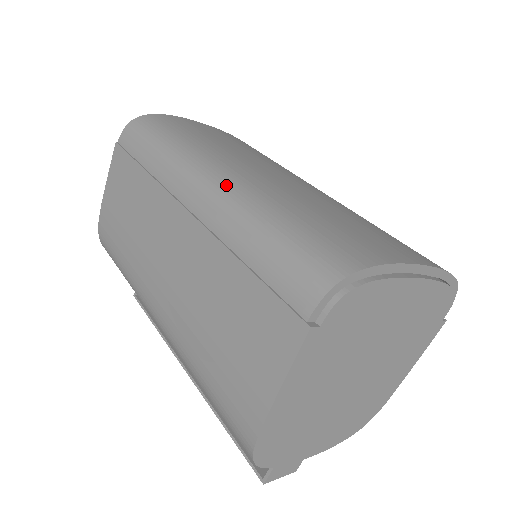
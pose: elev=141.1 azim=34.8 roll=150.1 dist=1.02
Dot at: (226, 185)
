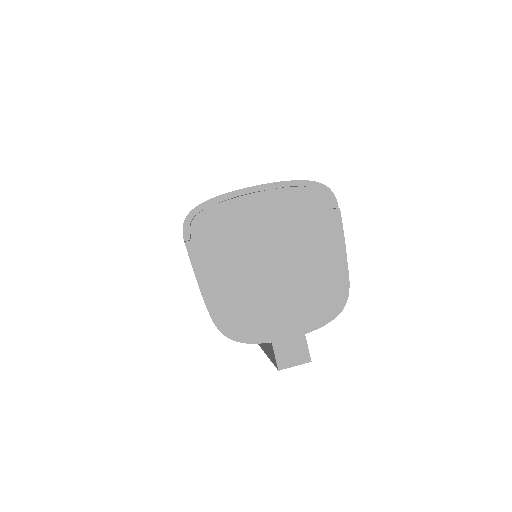
Dot at: occluded
